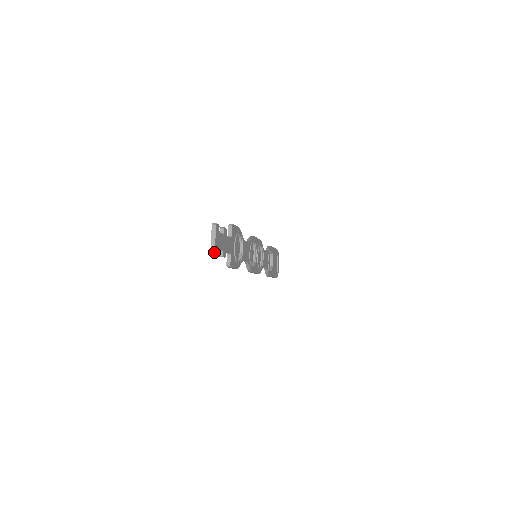
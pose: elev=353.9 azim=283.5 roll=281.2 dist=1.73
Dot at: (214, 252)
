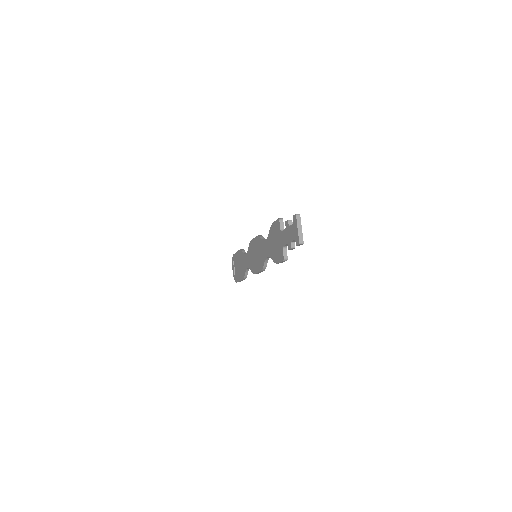
Dot at: (303, 242)
